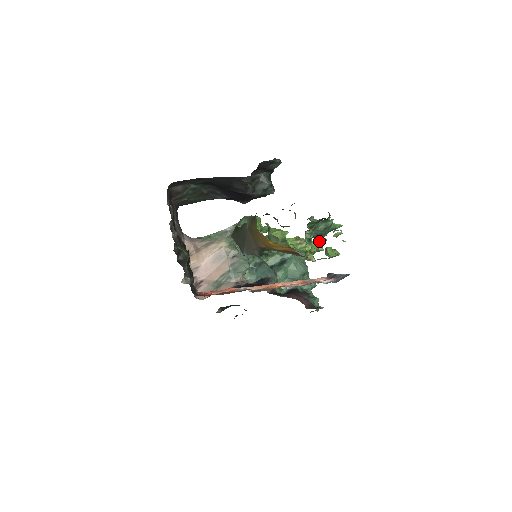
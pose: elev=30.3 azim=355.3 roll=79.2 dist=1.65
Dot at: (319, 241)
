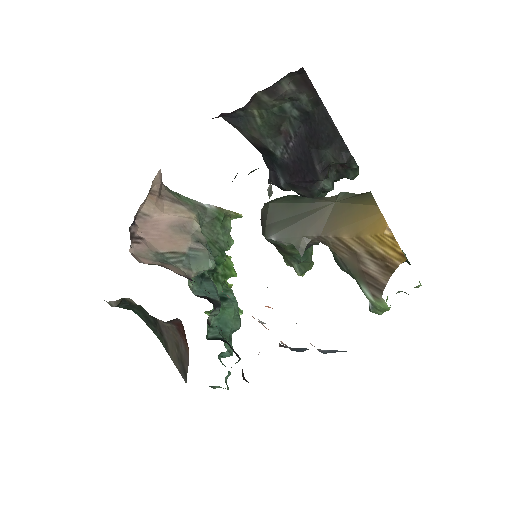
Dot at: occluded
